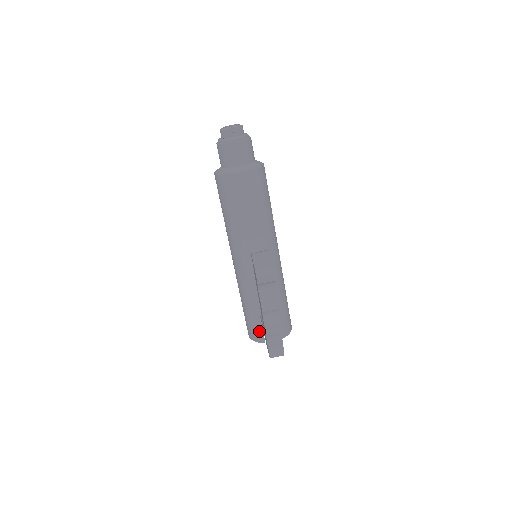
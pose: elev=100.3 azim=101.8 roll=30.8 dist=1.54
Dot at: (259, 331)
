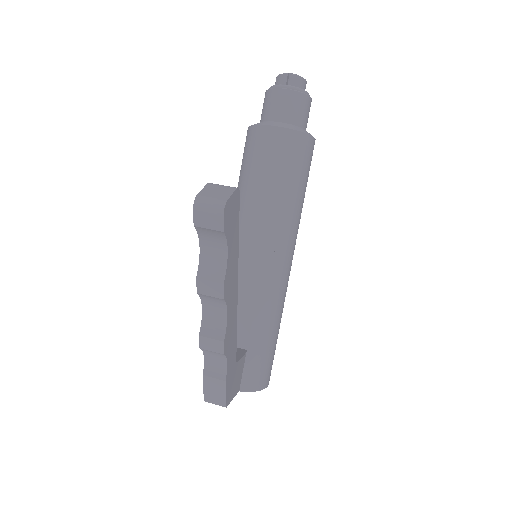
Dot at: occluded
